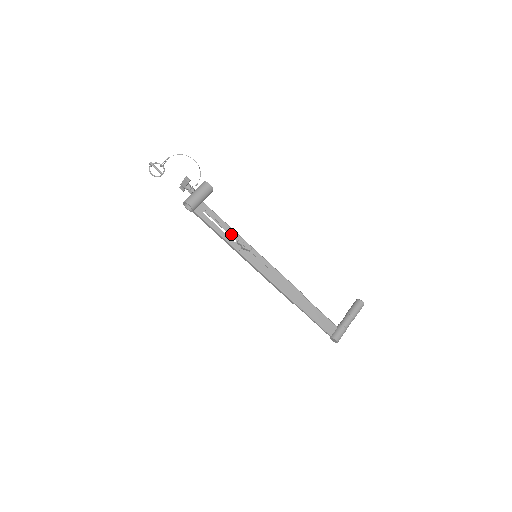
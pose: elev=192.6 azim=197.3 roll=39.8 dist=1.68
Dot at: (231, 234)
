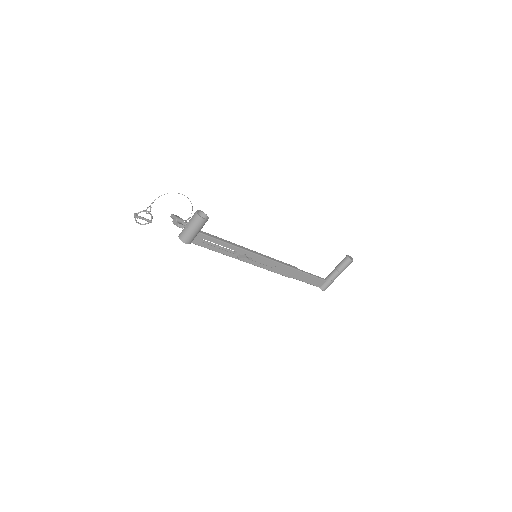
Dot at: occluded
